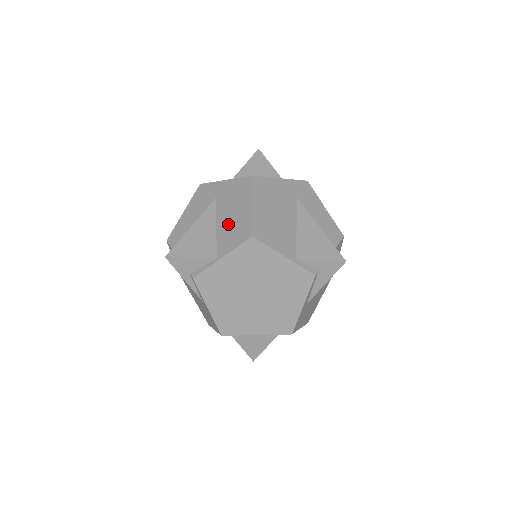
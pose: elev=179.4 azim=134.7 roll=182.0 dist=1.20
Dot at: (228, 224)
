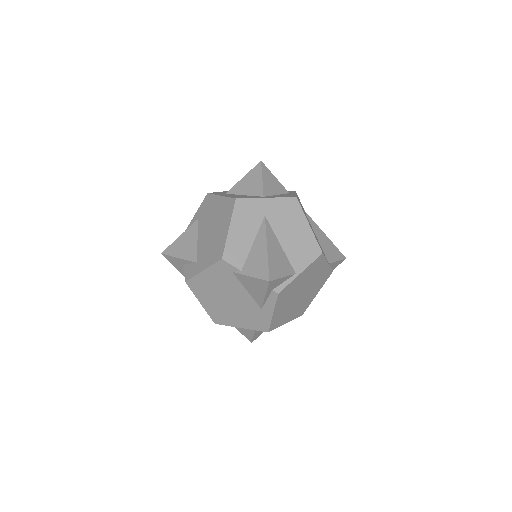
Dot at: (293, 242)
